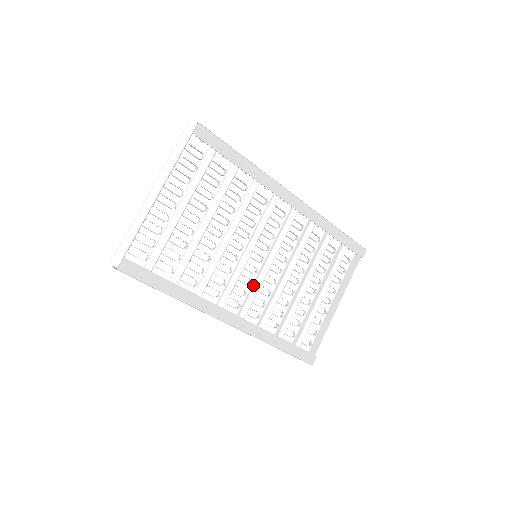
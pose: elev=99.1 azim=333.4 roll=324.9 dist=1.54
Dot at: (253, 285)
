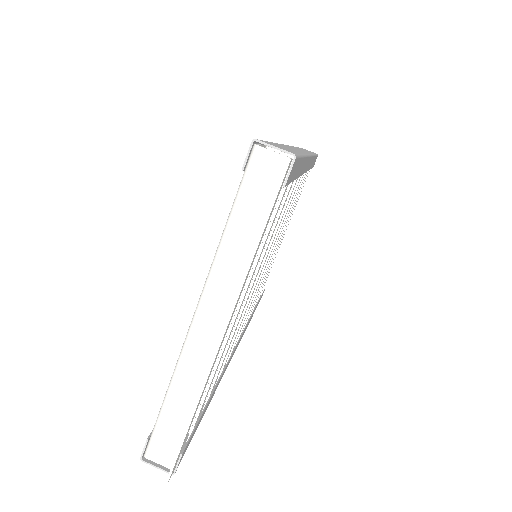
Dot at: occluded
